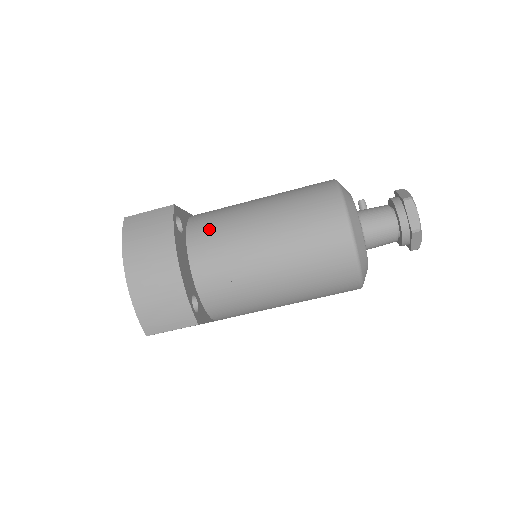
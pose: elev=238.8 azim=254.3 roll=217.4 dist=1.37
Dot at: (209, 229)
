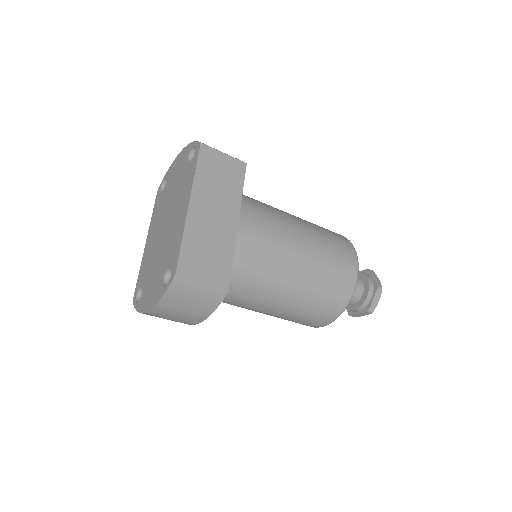
Dot at: (239, 286)
